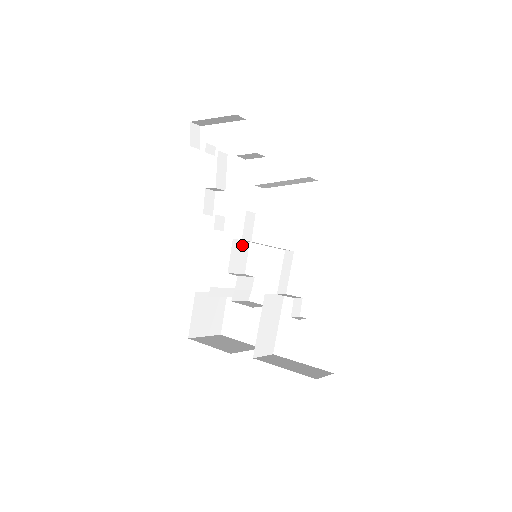
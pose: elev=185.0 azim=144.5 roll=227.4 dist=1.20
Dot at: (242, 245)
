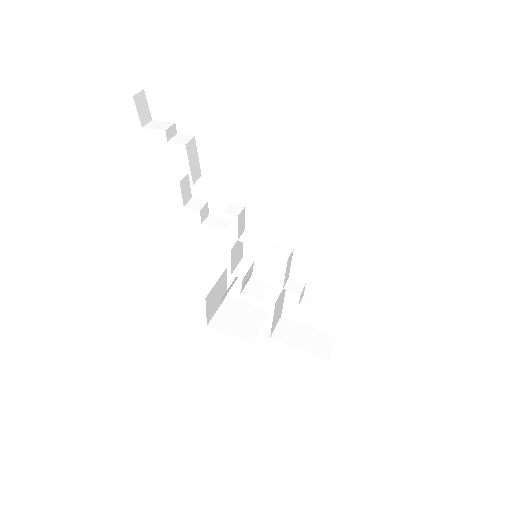
Dot at: (238, 243)
